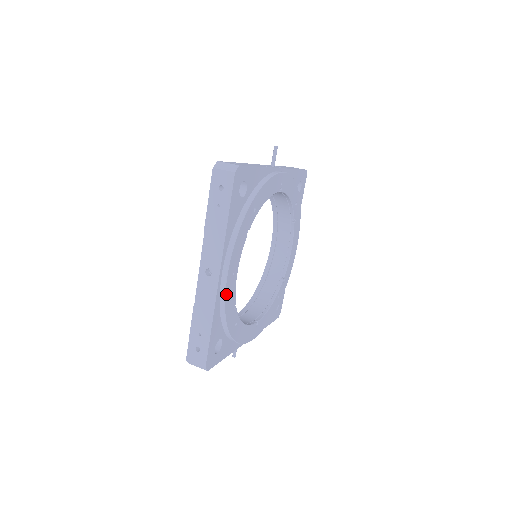
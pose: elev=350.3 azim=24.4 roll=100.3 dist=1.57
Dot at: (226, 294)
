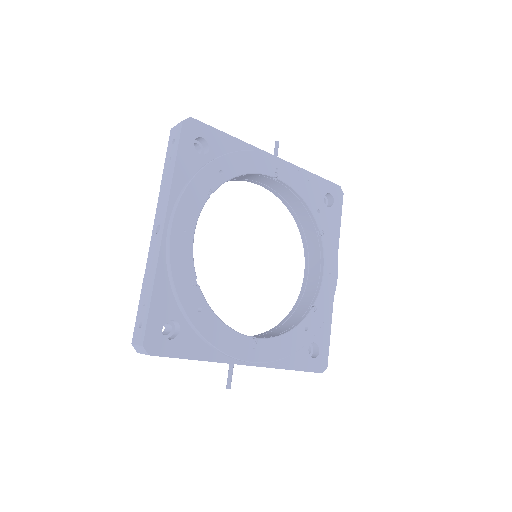
Dot at: (172, 251)
